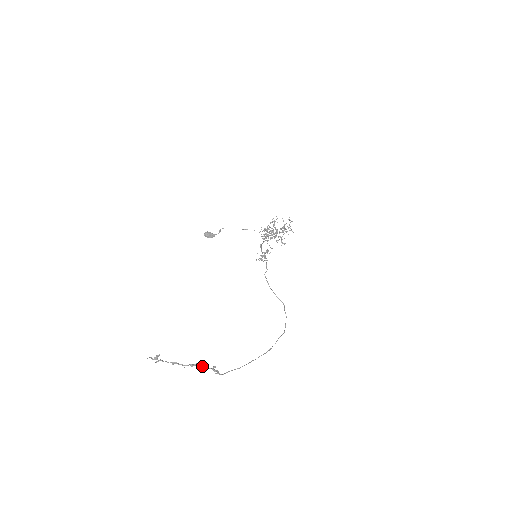
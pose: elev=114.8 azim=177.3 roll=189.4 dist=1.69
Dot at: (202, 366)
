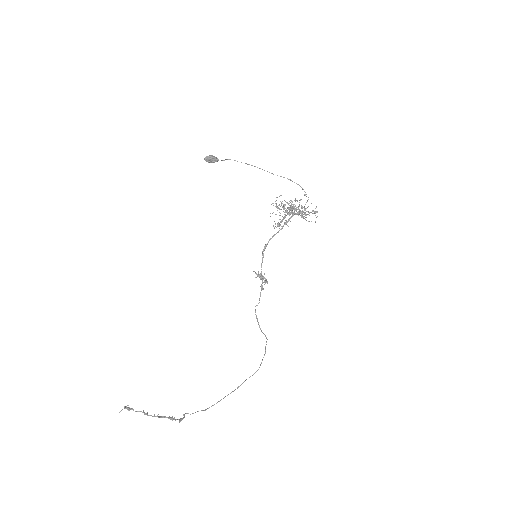
Dot at: (170, 419)
